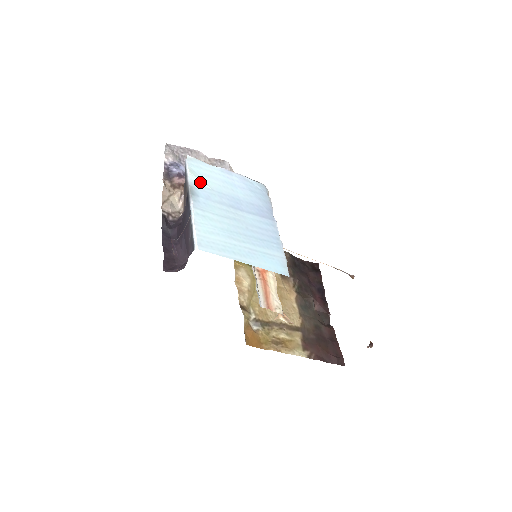
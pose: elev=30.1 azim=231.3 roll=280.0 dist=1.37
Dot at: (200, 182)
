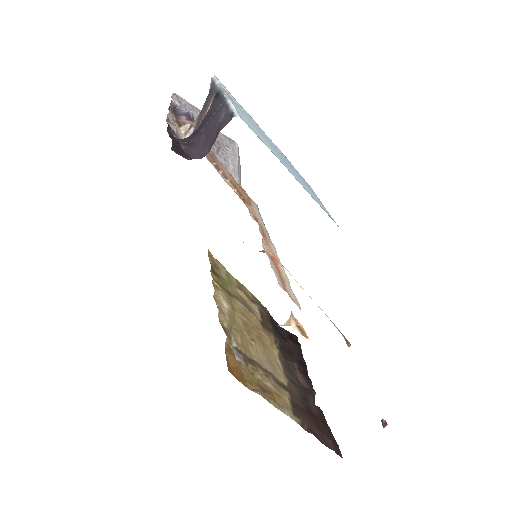
Dot at: (231, 96)
